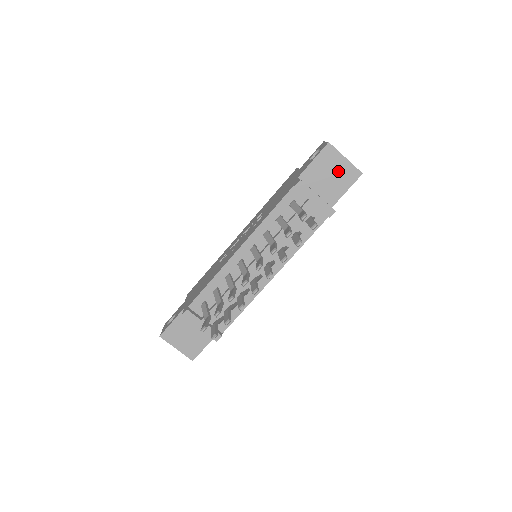
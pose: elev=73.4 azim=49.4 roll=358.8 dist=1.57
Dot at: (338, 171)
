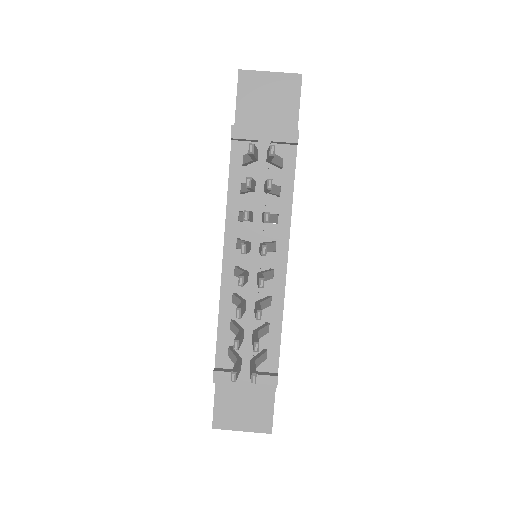
Dot at: (273, 92)
